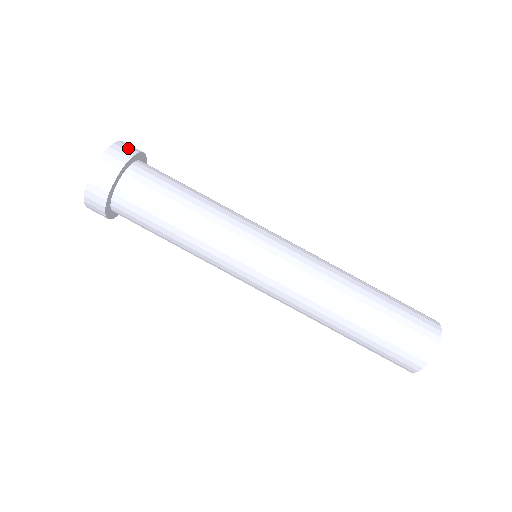
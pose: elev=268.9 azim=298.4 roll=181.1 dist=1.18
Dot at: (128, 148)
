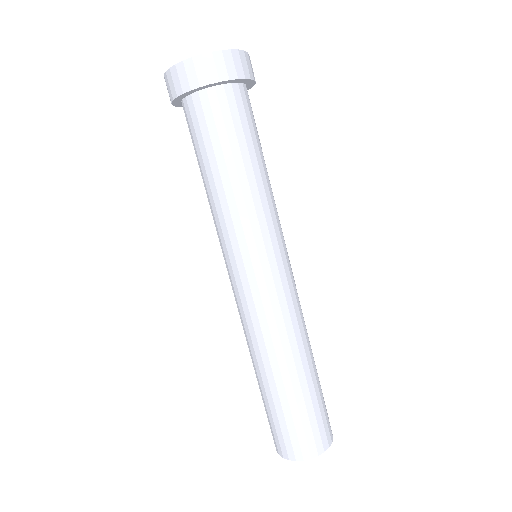
Dot at: (222, 67)
